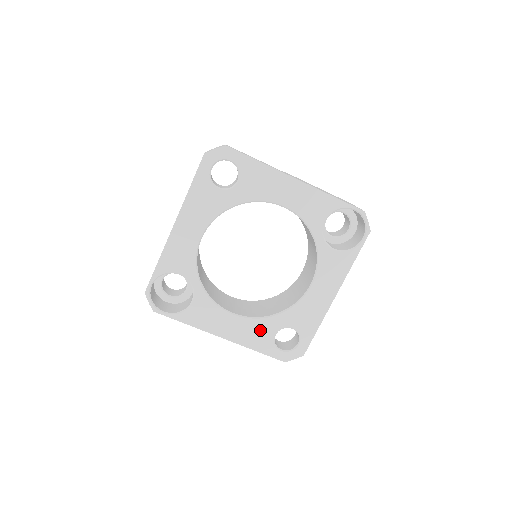
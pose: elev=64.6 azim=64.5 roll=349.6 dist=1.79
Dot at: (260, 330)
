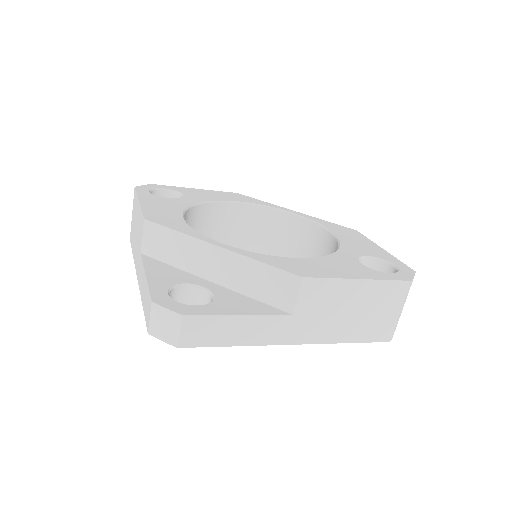
Dot at: occluded
